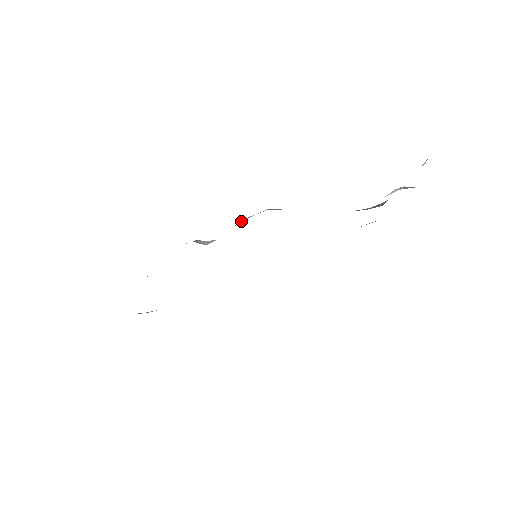
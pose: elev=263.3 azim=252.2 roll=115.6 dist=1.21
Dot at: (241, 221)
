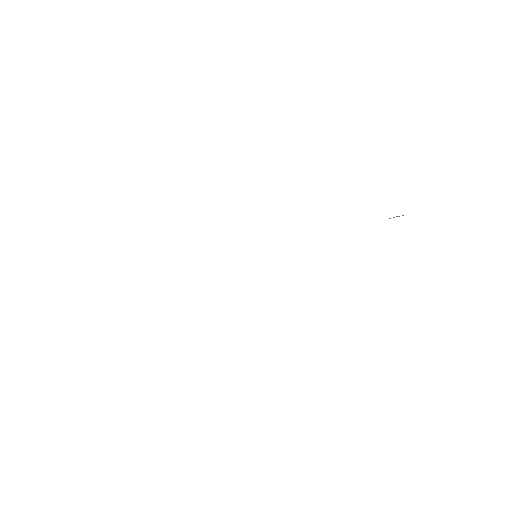
Dot at: occluded
